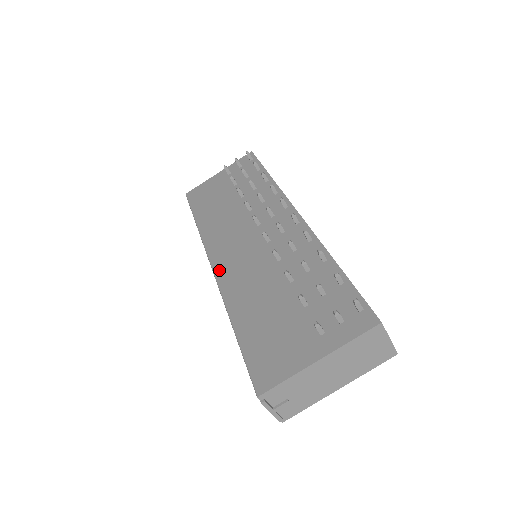
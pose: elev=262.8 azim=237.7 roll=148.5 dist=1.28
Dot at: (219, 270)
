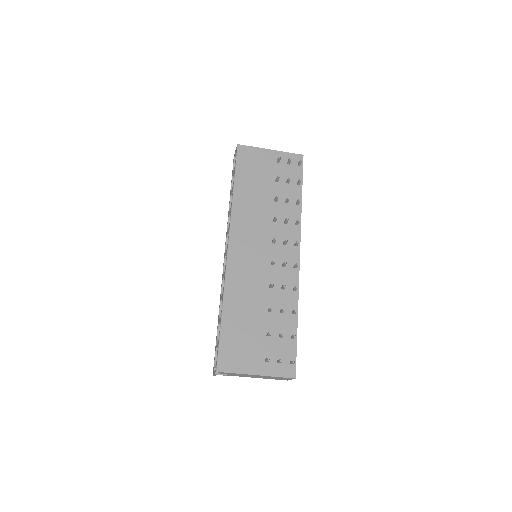
Dot at: (232, 258)
